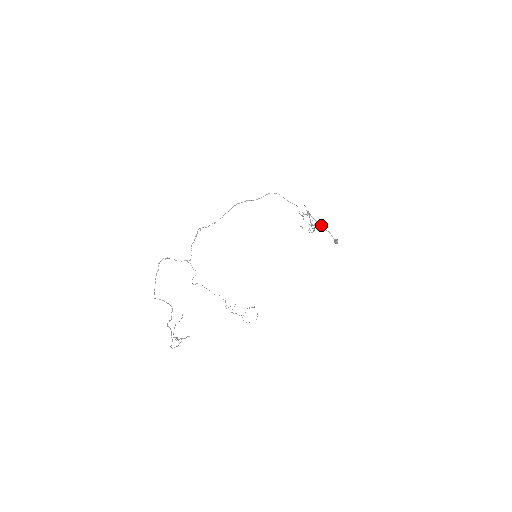
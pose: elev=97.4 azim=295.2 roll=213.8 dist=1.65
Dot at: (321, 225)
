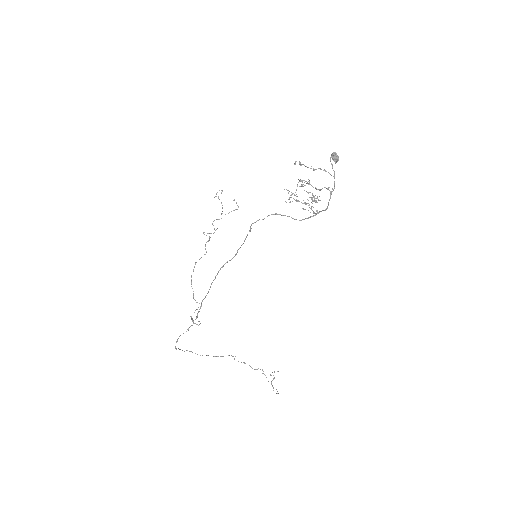
Dot at: (330, 197)
